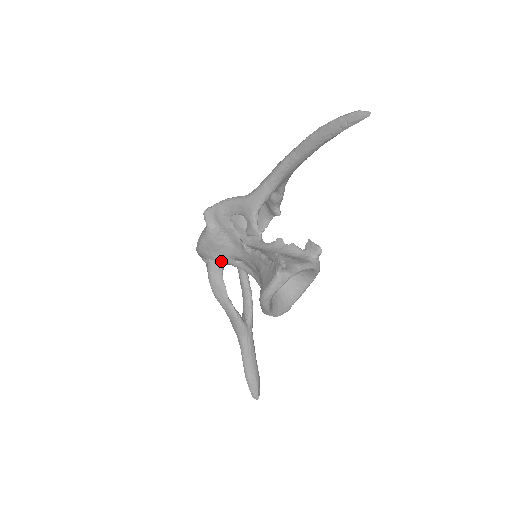
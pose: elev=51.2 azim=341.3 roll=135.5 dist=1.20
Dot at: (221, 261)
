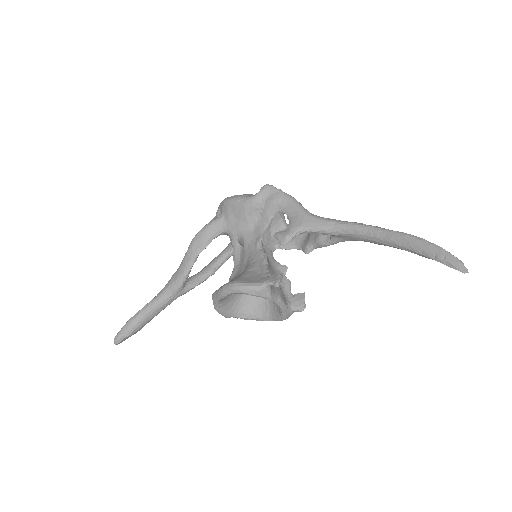
Dot at: (229, 228)
